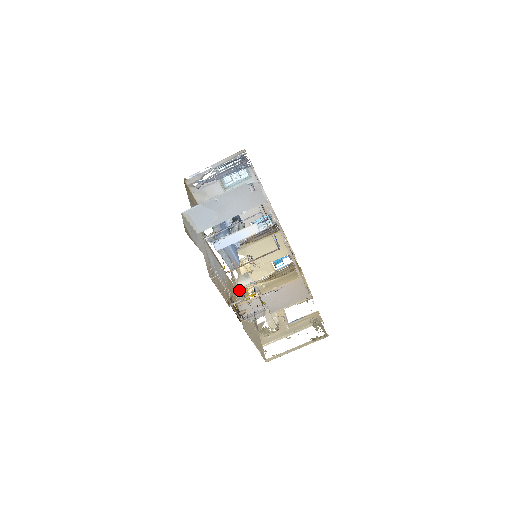
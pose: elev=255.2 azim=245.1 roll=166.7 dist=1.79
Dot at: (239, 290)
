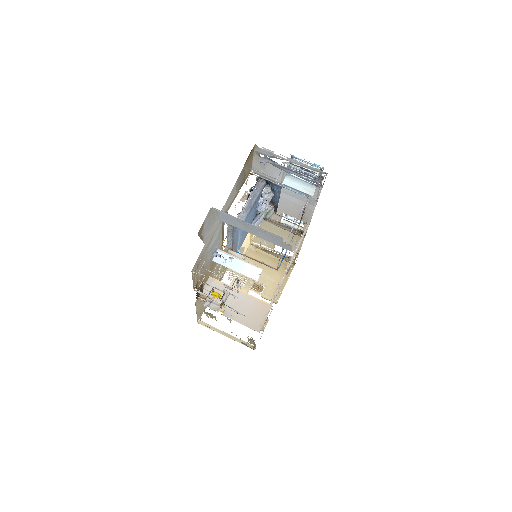
Dot at: occluded
